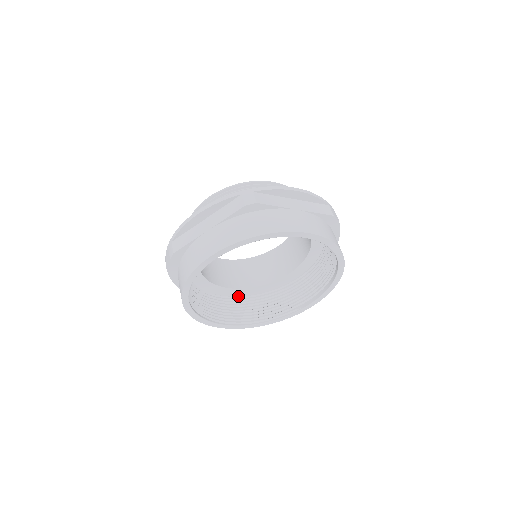
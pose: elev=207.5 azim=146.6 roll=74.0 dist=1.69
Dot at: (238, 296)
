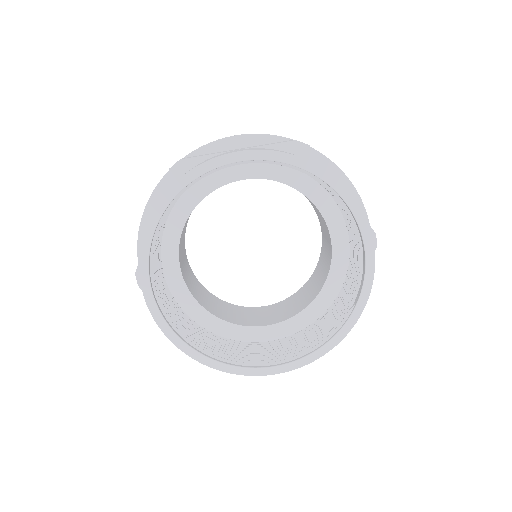
Dot at: (284, 339)
